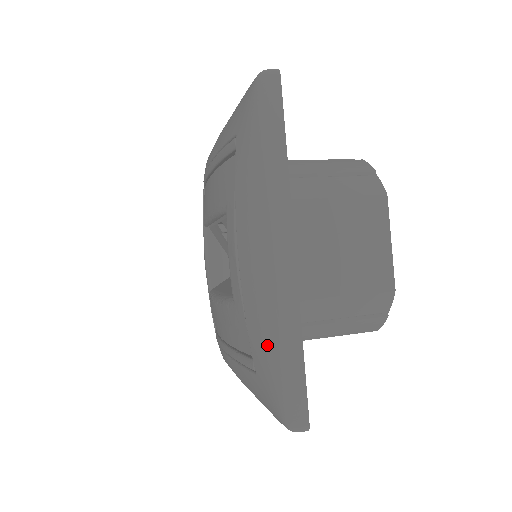
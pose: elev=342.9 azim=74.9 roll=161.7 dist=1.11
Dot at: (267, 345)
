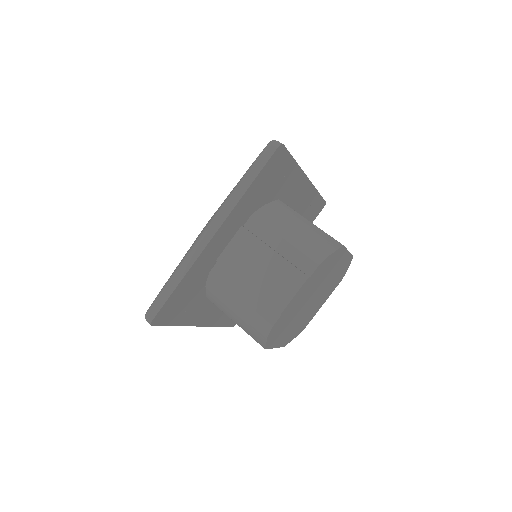
Dot at: occluded
